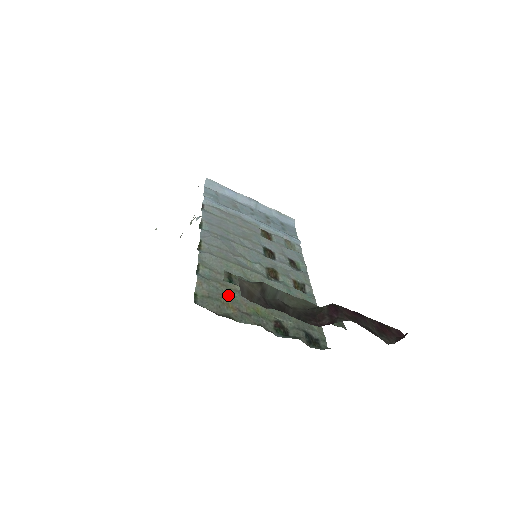
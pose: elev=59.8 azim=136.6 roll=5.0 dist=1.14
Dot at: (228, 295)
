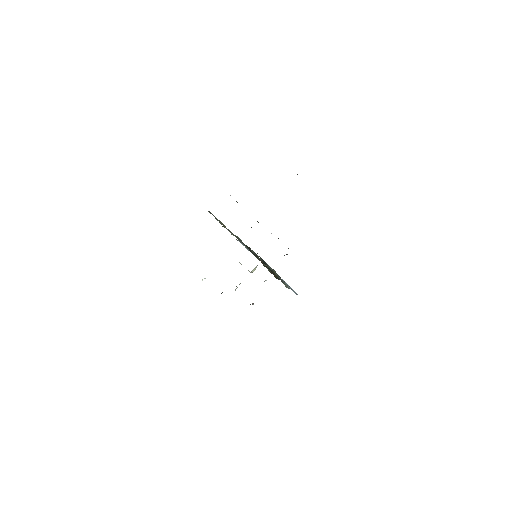
Dot at: occluded
